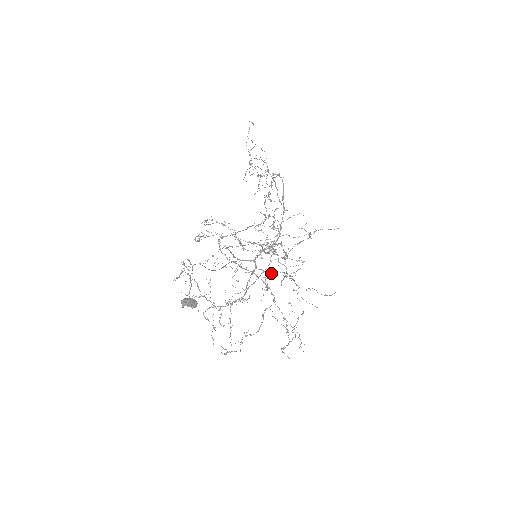
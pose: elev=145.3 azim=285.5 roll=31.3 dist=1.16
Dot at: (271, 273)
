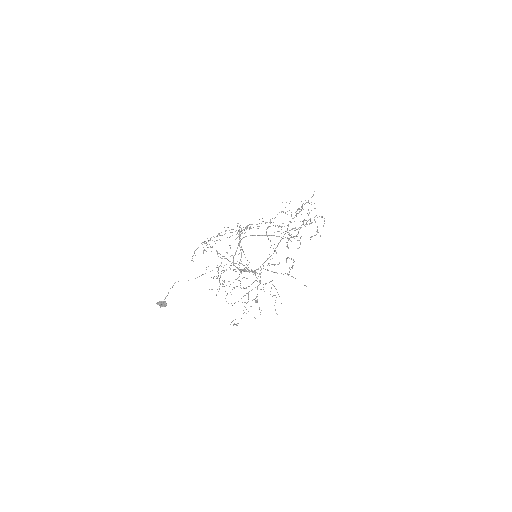
Dot at: occluded
